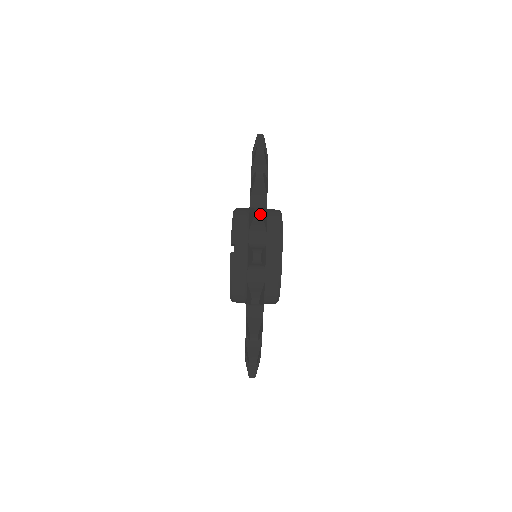
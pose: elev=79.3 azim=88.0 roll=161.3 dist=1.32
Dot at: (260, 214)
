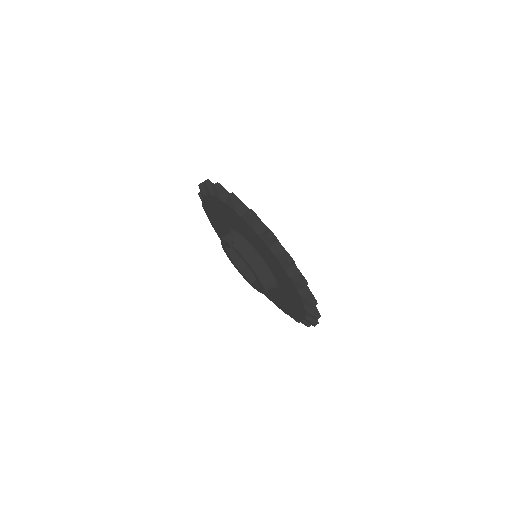
Dot at: (218, 184)
